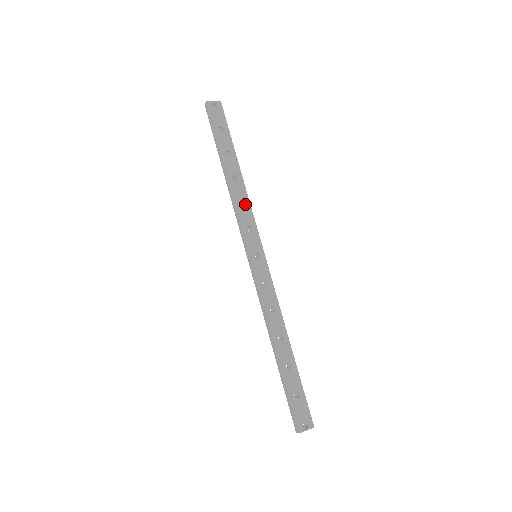
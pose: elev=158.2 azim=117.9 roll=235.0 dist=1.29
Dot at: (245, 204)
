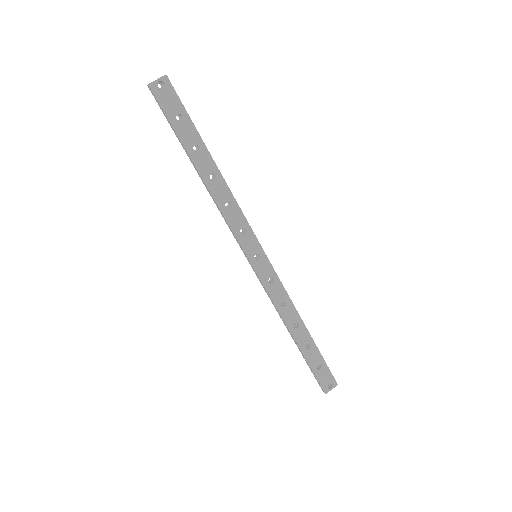
Dot at: (231, 205)
